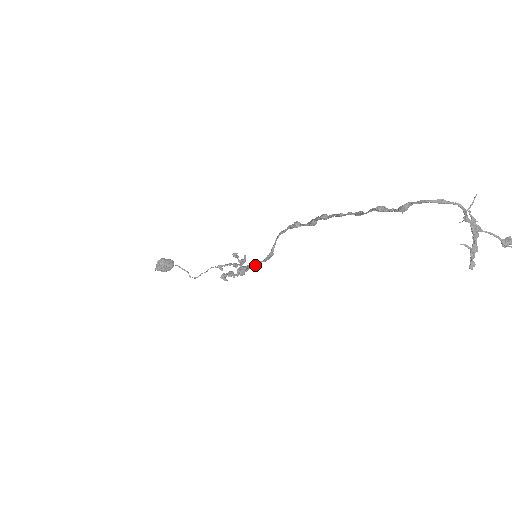
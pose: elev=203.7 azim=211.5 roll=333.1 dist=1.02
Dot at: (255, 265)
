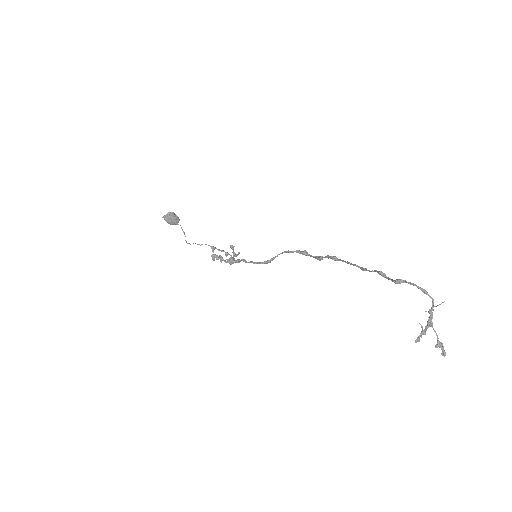
Dot at: (251, 262)
